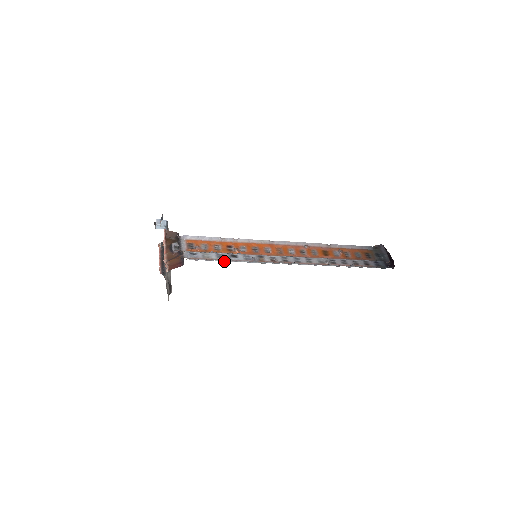
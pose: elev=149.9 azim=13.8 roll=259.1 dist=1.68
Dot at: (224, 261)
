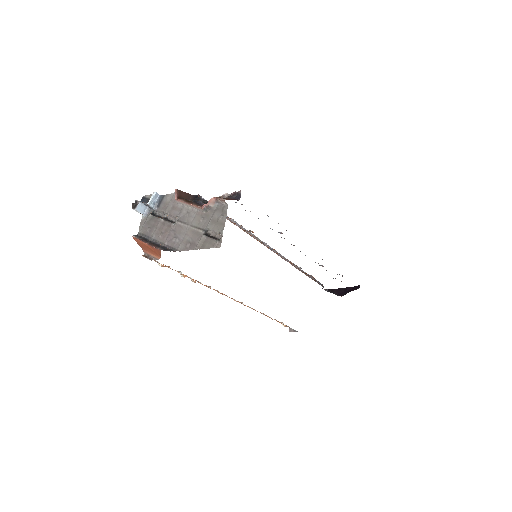
Dot at: (268, 216)
